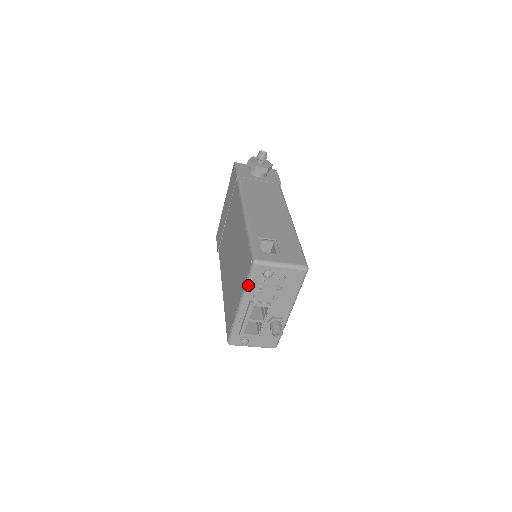
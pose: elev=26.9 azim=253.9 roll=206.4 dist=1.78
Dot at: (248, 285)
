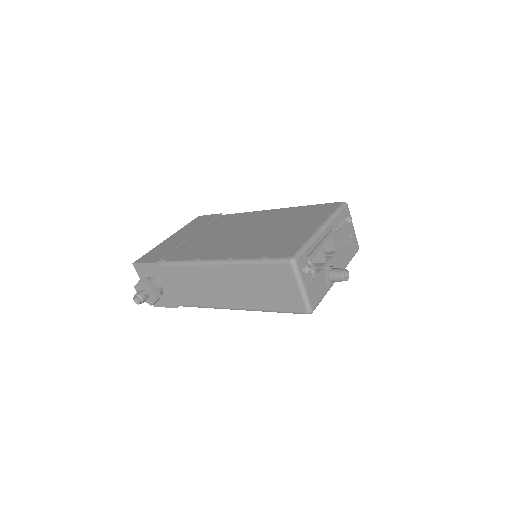
Dot at: (336, 215)
